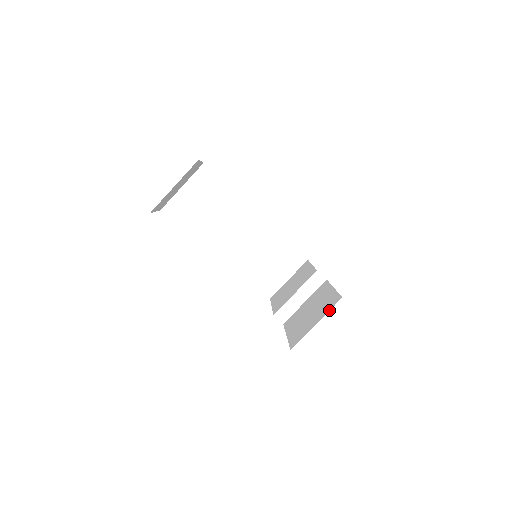
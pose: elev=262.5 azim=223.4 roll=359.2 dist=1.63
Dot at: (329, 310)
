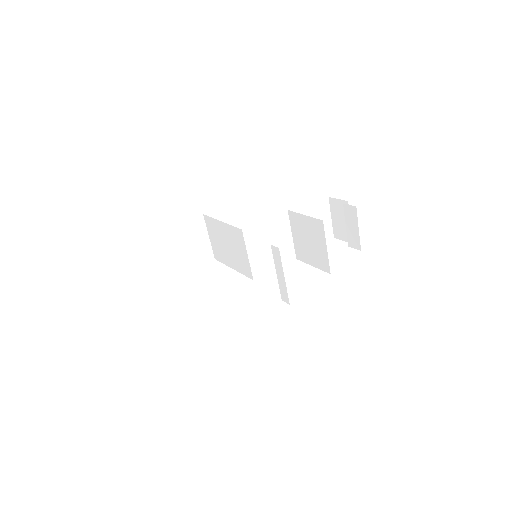
Dot at: occluded
